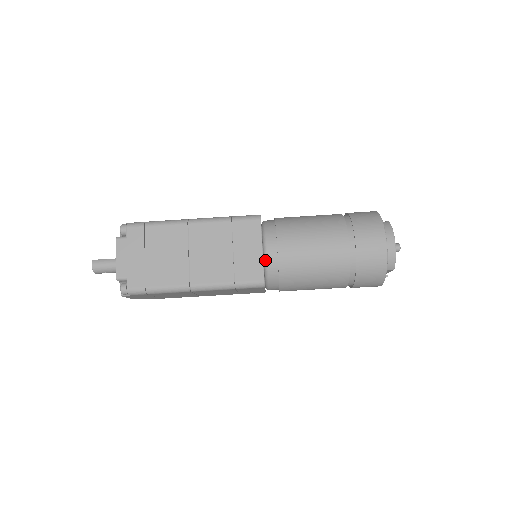
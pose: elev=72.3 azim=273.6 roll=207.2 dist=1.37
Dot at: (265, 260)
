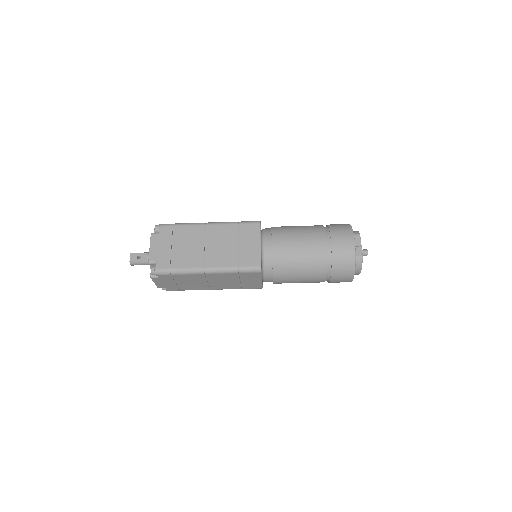
Dot at: occluded
